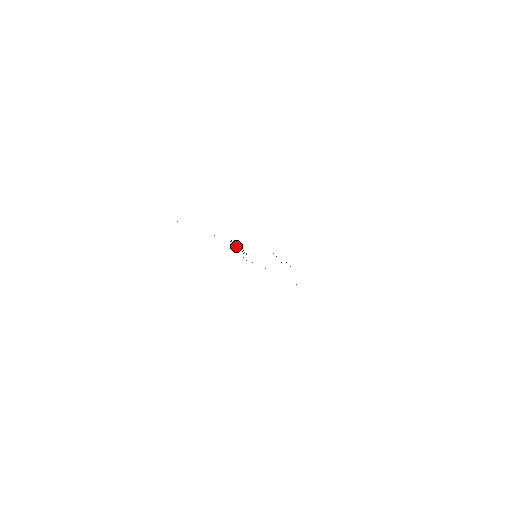
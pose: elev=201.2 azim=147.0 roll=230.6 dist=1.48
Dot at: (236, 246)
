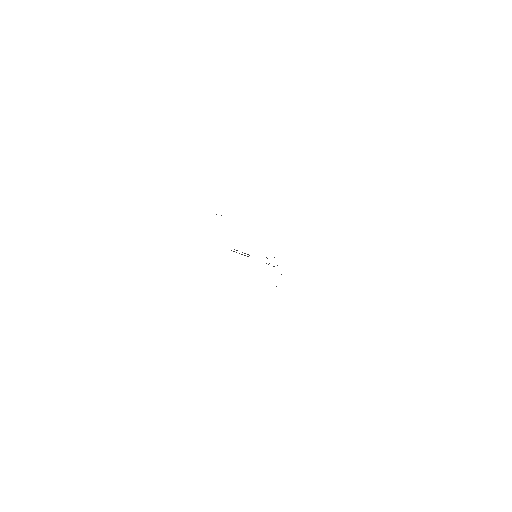
Dot at: occluded
